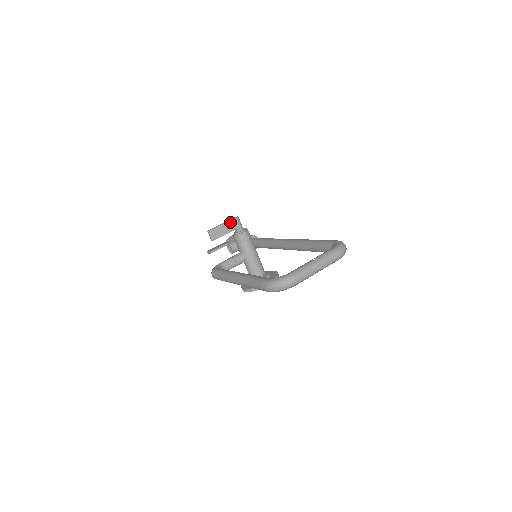
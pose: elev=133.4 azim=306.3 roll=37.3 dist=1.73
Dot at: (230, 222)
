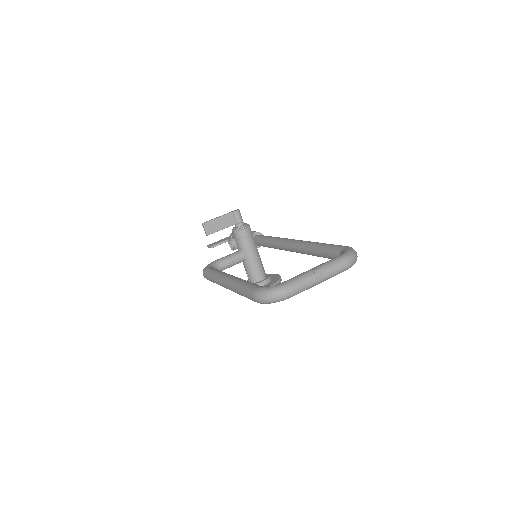
Dot at: (229, 215)
